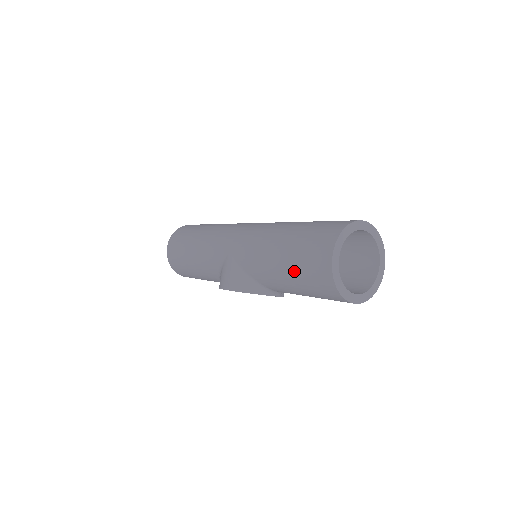
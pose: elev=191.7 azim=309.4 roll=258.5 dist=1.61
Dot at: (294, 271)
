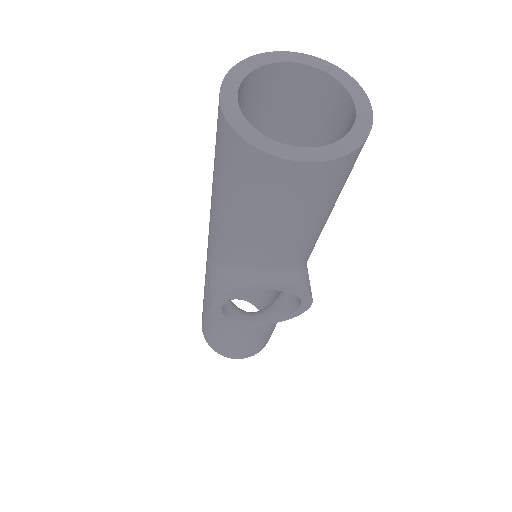
Dot at: (221, 187)
